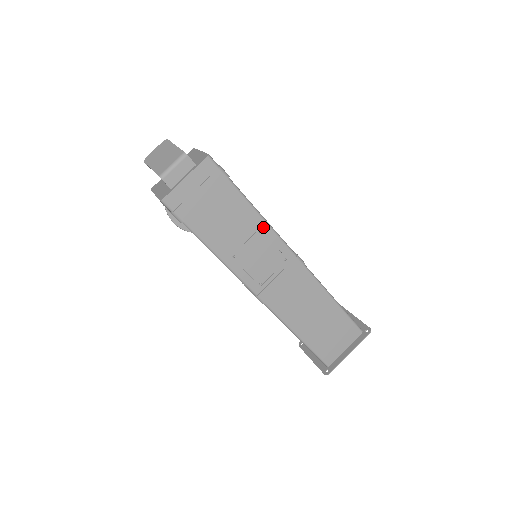
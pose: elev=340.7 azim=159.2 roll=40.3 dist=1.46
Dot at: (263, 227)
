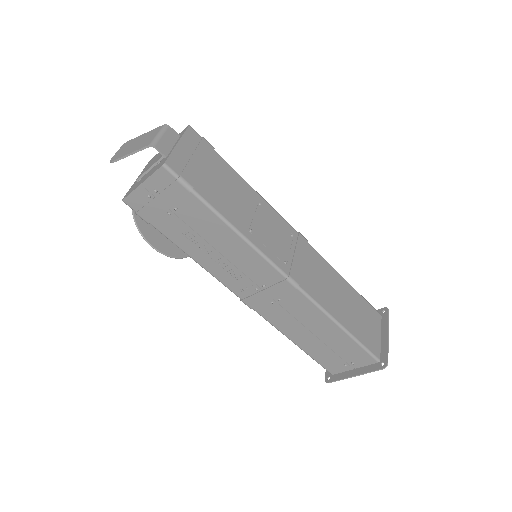
Dot at: (261, 201)
